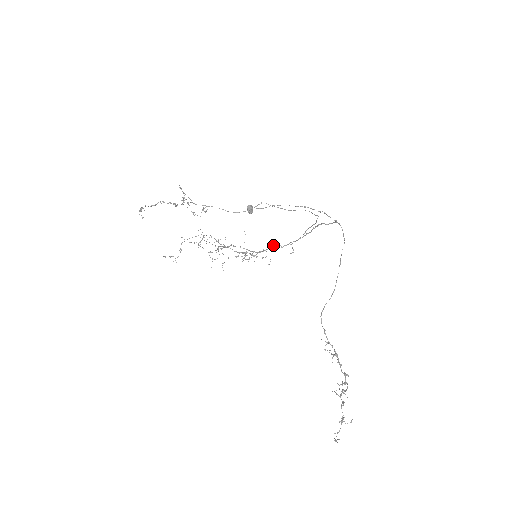
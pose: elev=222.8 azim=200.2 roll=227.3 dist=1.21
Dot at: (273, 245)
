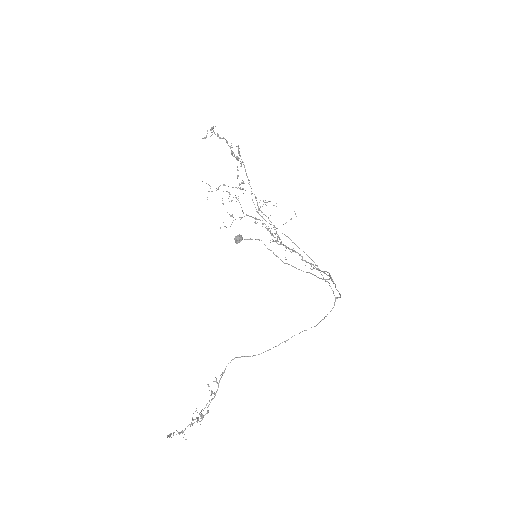
Dot at: occluded
